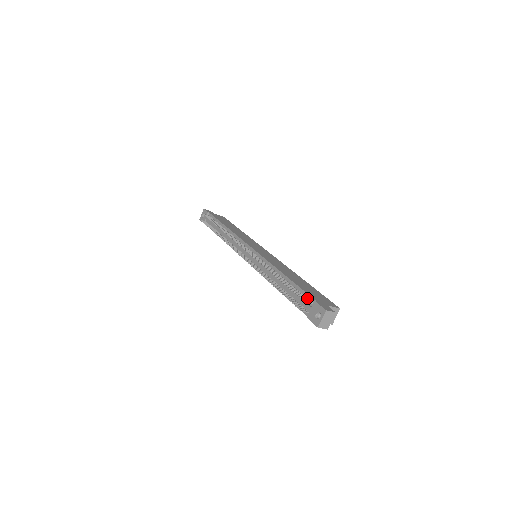
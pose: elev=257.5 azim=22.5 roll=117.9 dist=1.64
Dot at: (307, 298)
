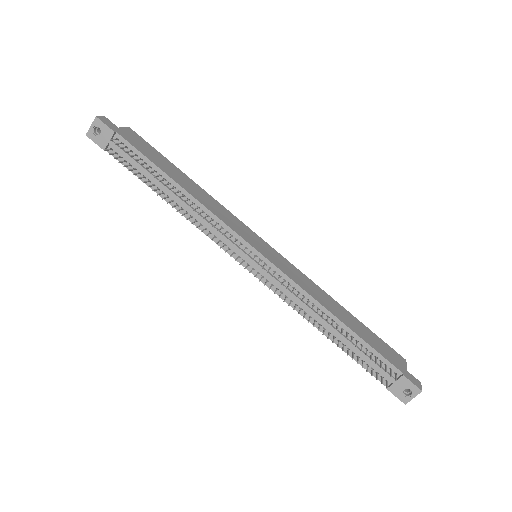
Dot at: (387, 365)
